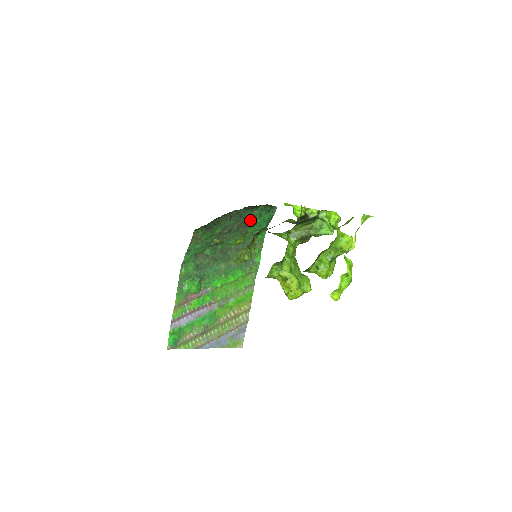
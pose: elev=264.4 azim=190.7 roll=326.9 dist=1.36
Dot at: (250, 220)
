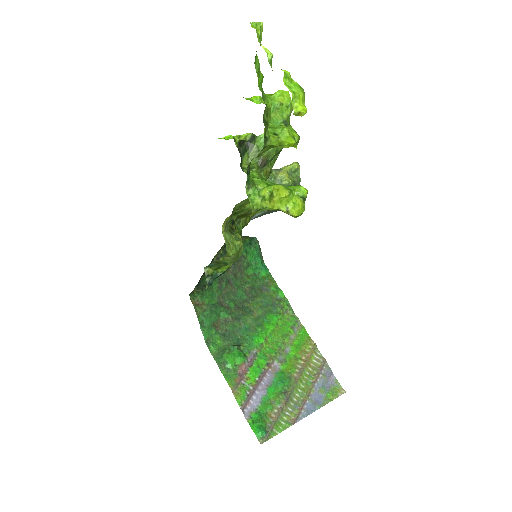
Dot at: (240, 261)
